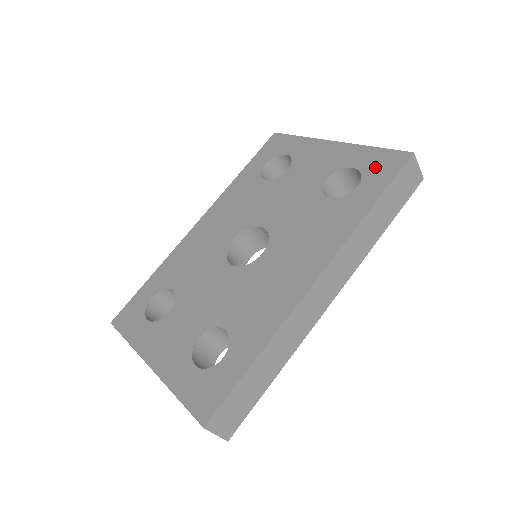
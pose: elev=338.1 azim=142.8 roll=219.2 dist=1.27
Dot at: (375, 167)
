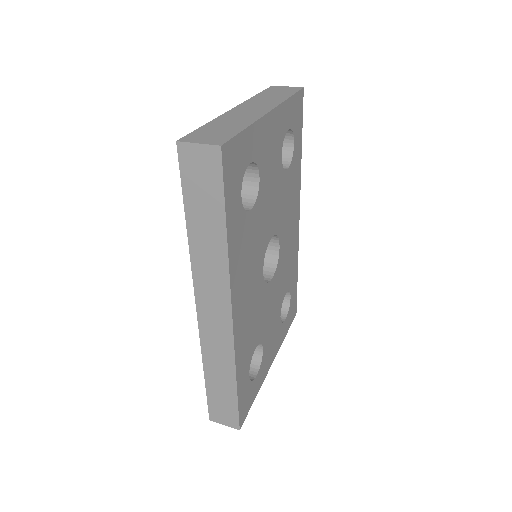
Dot at: occluded
